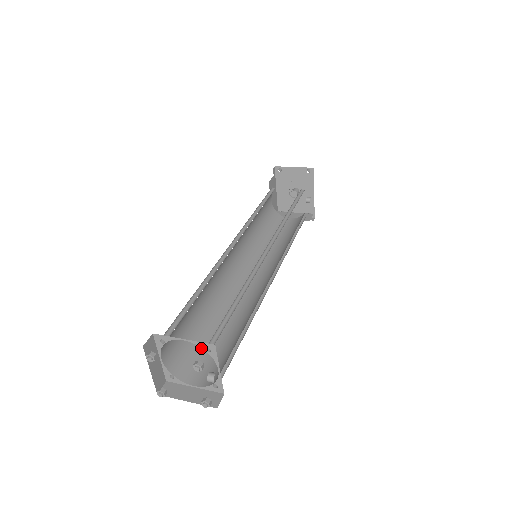
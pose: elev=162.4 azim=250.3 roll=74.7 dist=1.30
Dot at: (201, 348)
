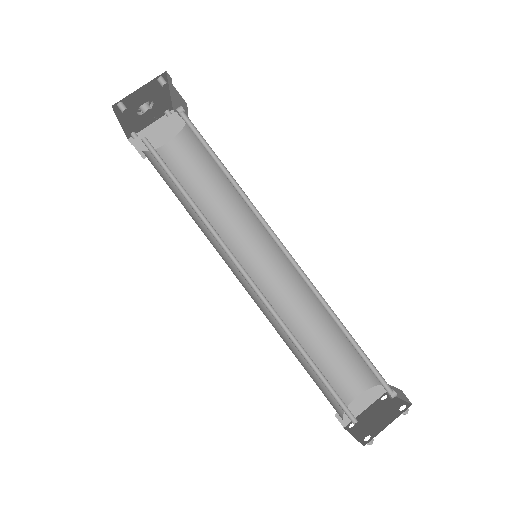
Dot at: (323, 372)
